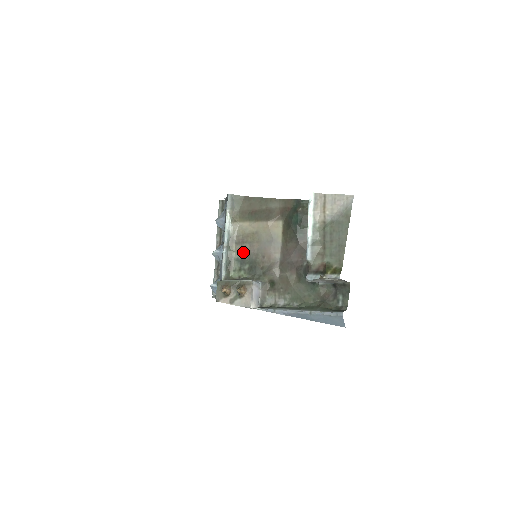
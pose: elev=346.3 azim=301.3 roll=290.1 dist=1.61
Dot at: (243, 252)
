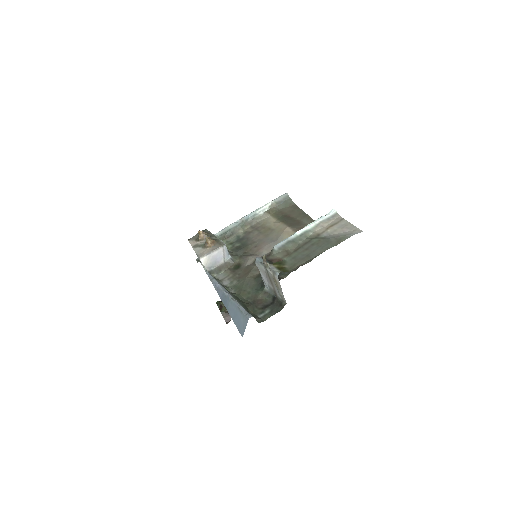
Dot at: (248, 234)
